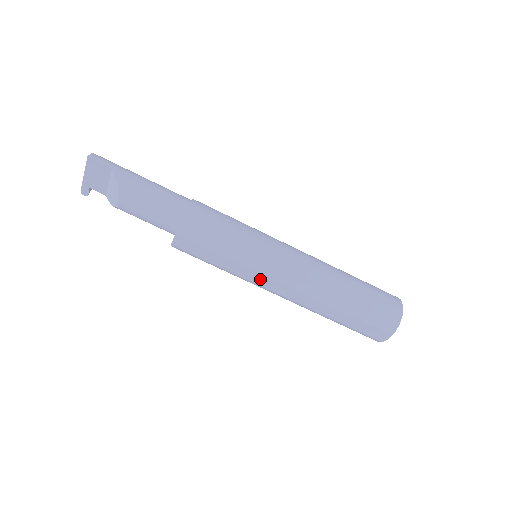
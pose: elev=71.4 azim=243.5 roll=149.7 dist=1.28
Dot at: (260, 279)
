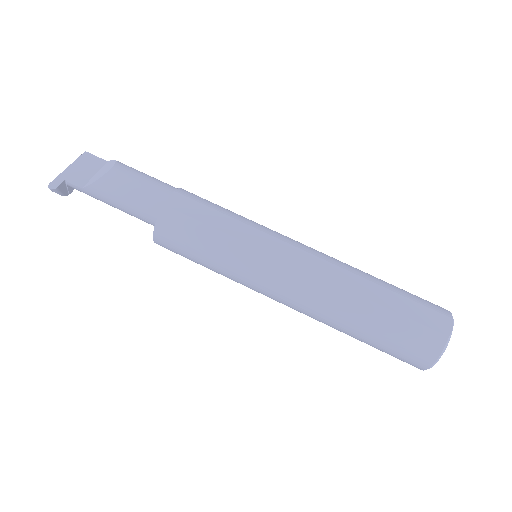
Dot at: (273, 245)
